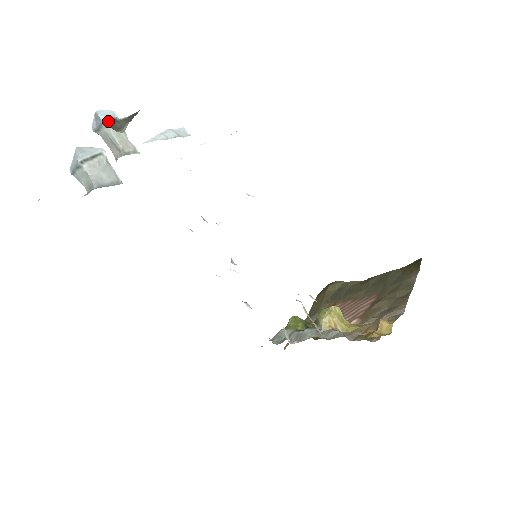
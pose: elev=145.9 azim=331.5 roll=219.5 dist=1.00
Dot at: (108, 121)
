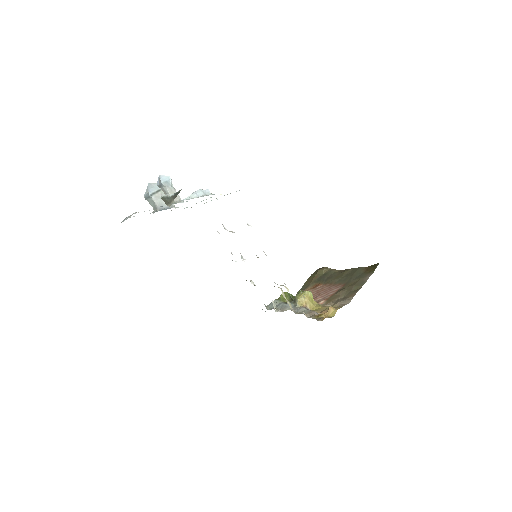
Dot at: (163, 199)
